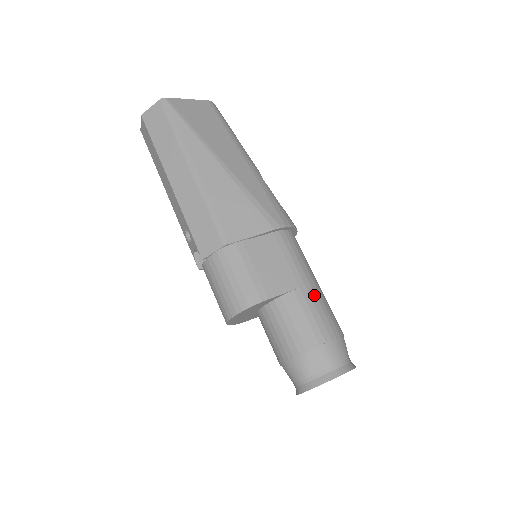
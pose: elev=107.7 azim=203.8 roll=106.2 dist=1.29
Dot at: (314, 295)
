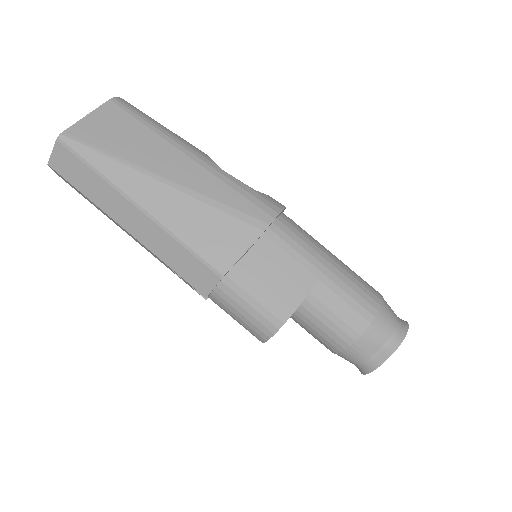
Dot at: (337, 279)
